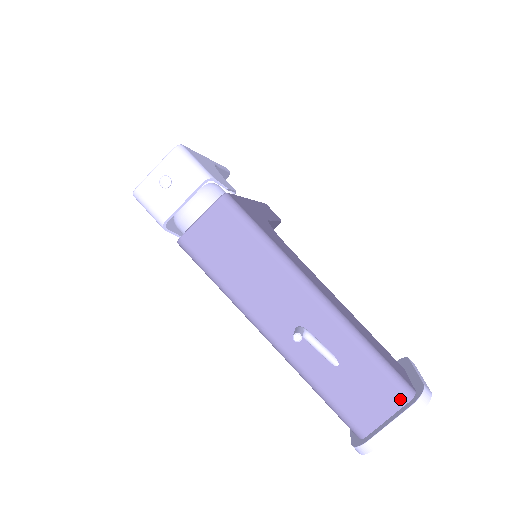
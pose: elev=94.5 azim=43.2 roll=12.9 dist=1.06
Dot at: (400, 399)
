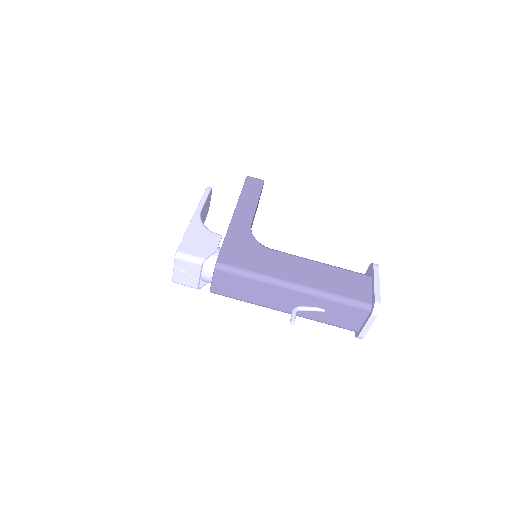
Dot at: (365, 313)
